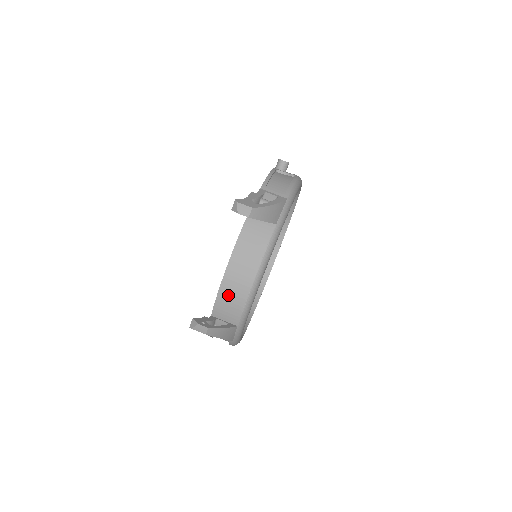
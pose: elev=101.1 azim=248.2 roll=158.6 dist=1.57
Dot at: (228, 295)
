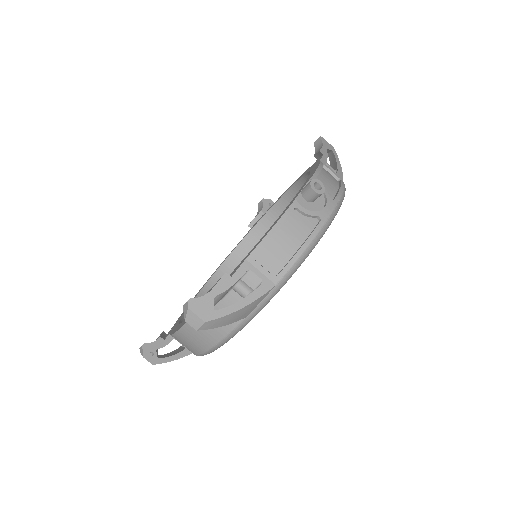
Dot at: (181, 342)
